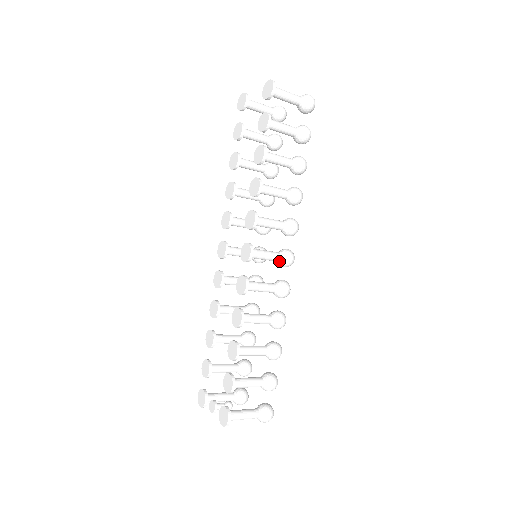
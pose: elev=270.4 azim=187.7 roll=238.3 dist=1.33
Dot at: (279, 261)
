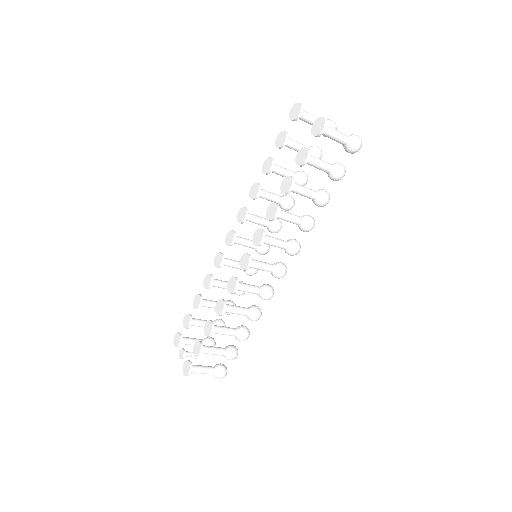
Dot at: (272, 273)
